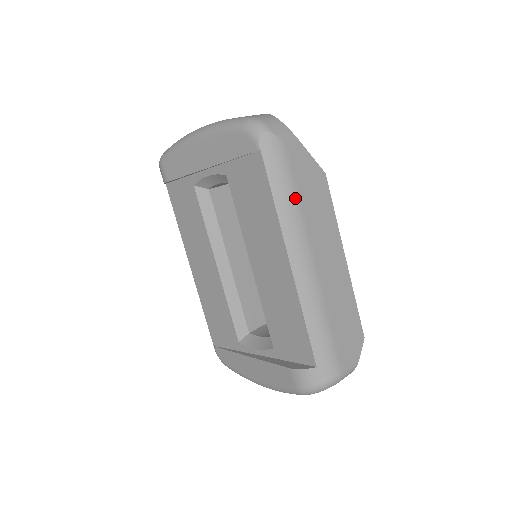
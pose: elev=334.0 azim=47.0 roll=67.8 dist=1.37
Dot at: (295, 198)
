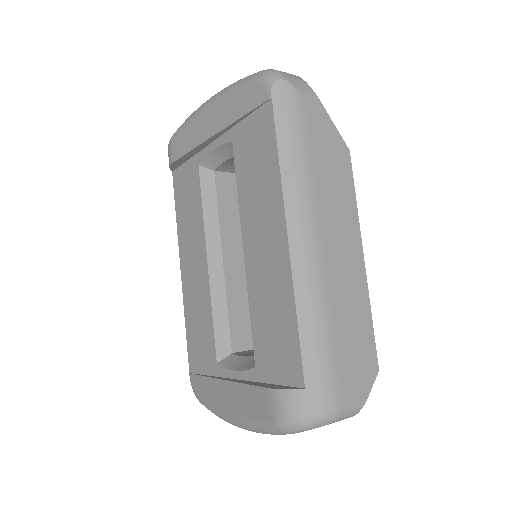
Dot at: (306, 161)
